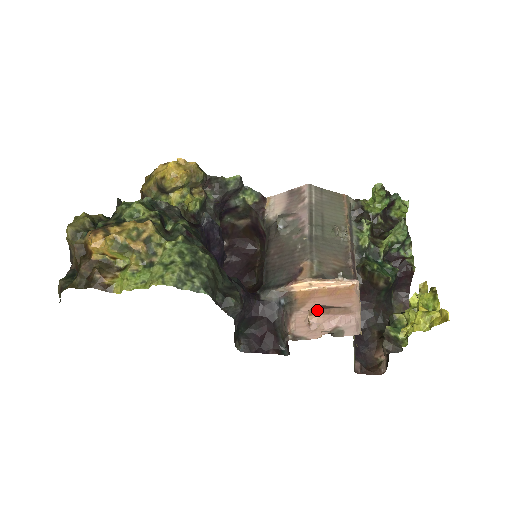
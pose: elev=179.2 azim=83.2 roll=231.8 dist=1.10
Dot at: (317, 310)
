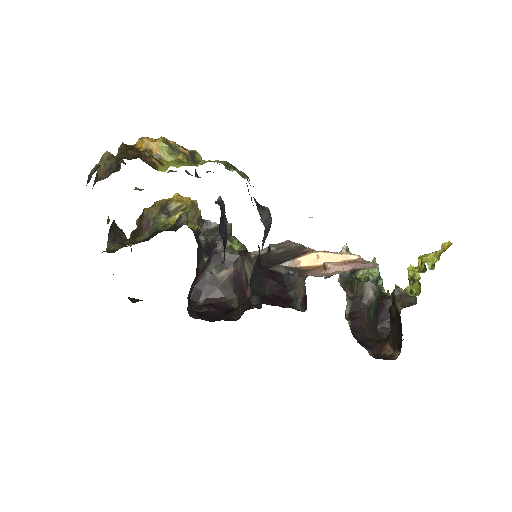
Dot at: (332, 262)
